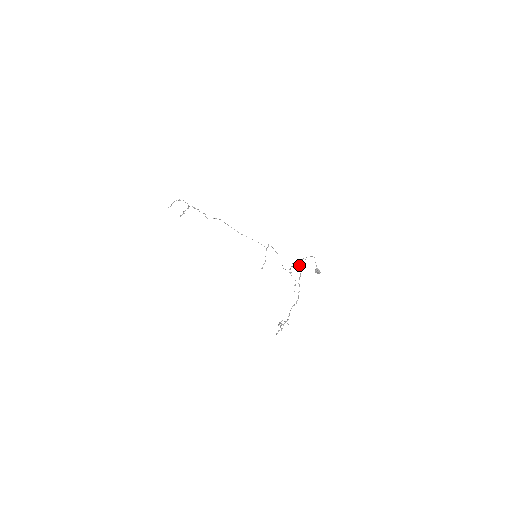
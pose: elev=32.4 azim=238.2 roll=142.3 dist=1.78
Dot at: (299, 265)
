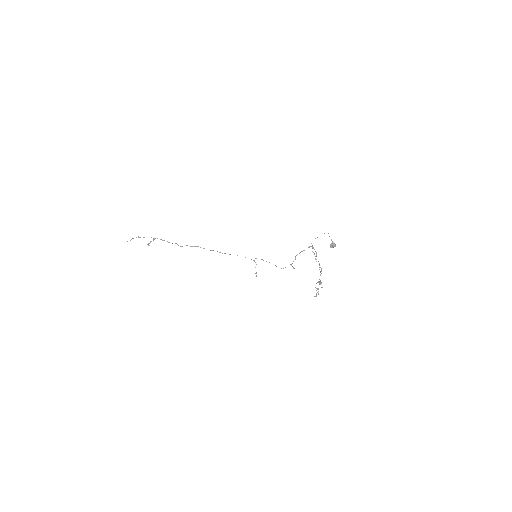
Dot at: (312, 246)
